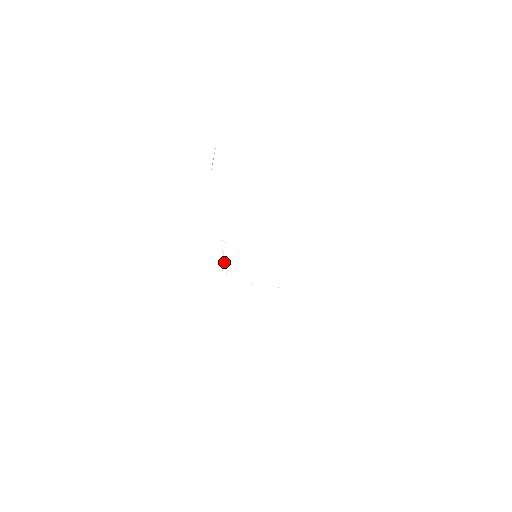
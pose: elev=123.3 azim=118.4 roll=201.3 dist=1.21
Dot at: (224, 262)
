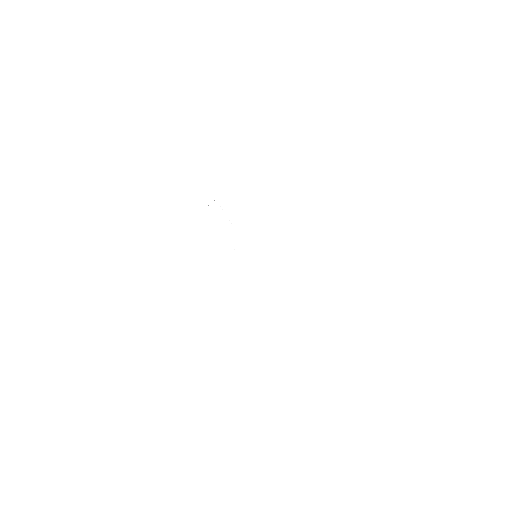
Dot at: occluded
